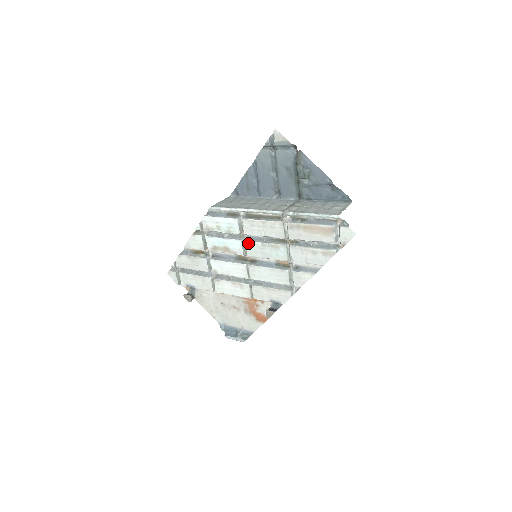
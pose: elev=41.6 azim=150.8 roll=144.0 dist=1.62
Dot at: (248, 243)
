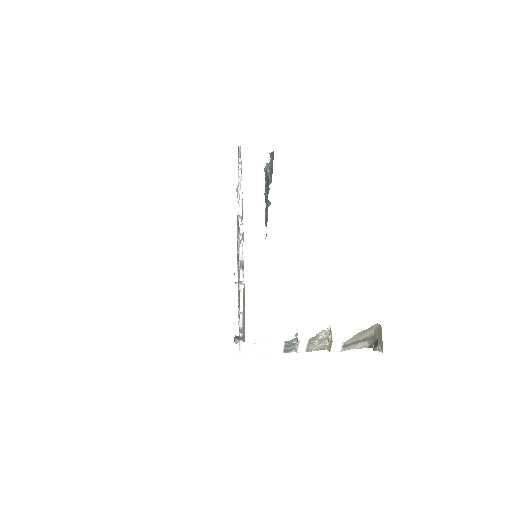
Dot at: occluded
